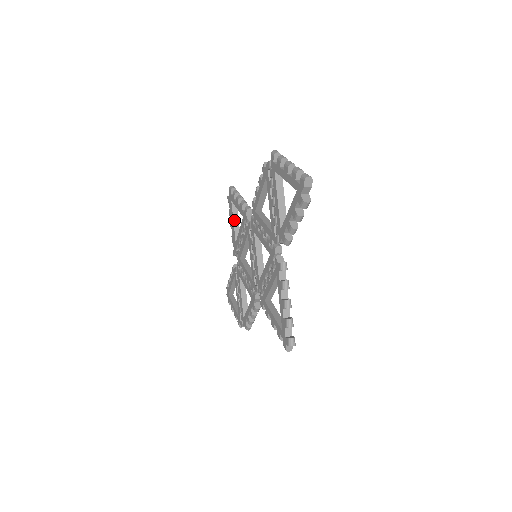
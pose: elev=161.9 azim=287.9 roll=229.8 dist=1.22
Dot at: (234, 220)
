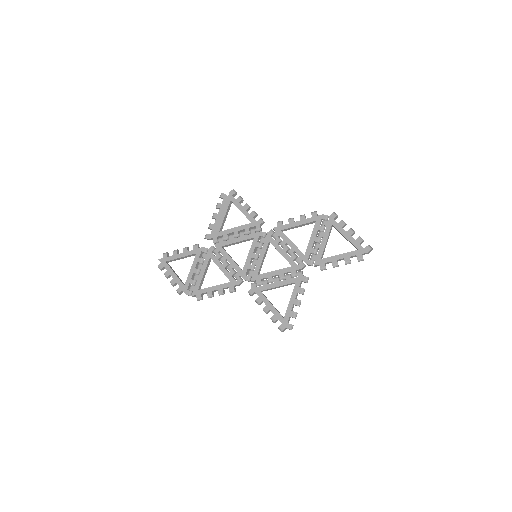
Dot at: (226, 215)
